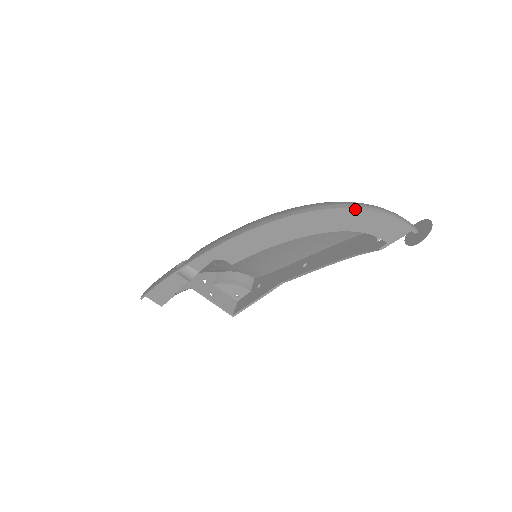
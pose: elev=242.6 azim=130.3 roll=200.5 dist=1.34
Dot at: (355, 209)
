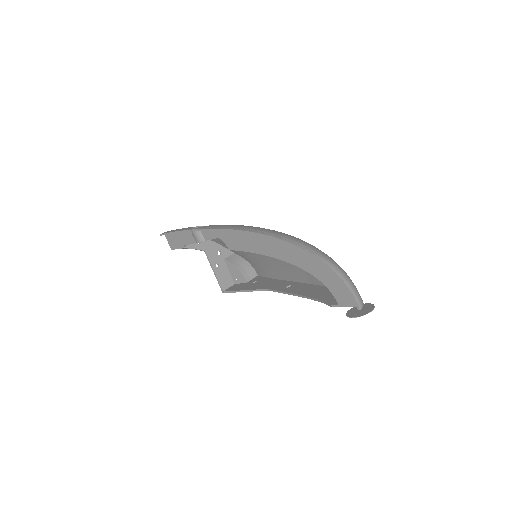
Dot at: (324, 263)
